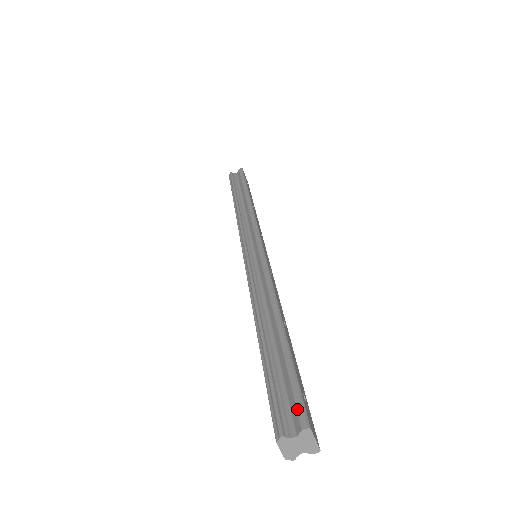
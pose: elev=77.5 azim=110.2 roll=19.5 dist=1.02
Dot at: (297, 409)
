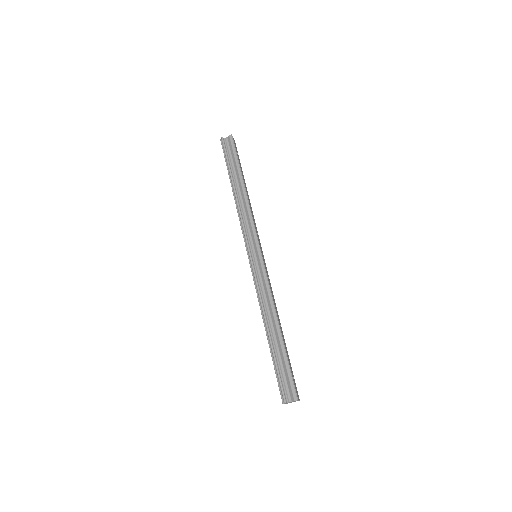
Dot at: (292, 390)
